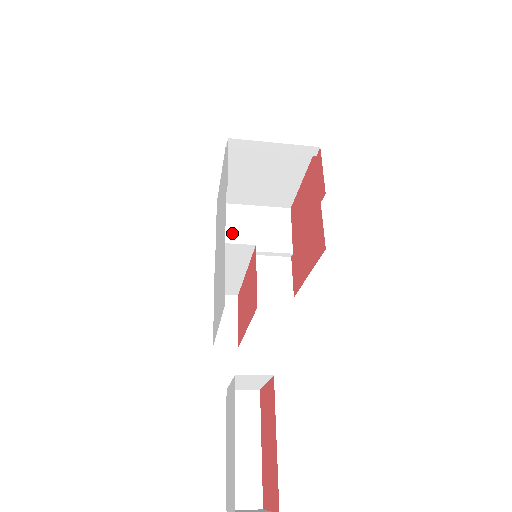
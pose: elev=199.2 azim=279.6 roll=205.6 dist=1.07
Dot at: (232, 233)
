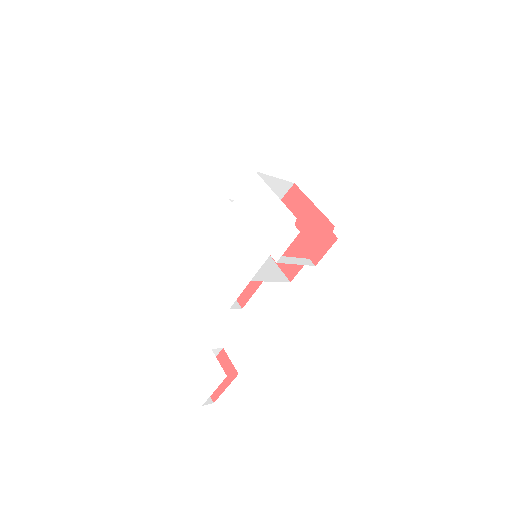
Dot at: occluded
